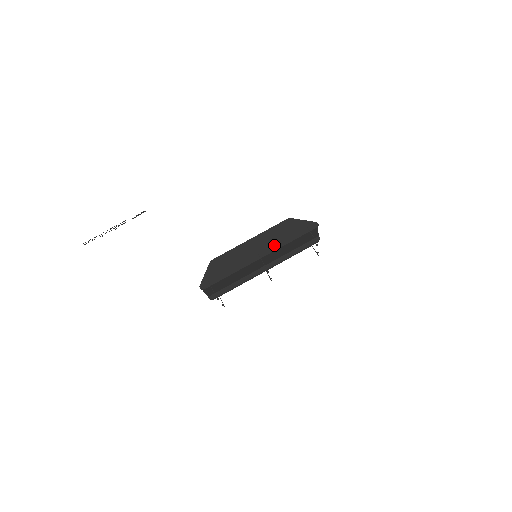
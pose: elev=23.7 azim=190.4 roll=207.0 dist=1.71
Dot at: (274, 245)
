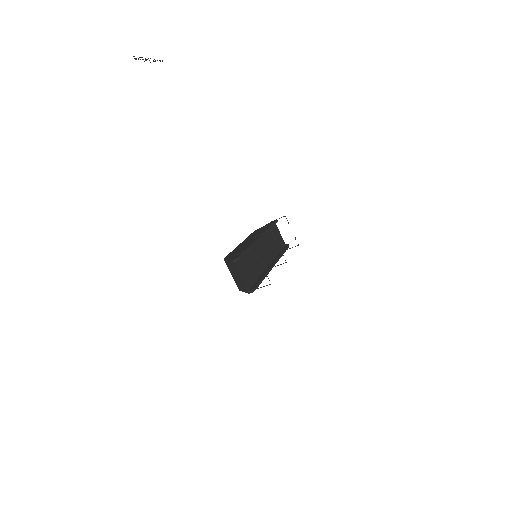
Dot at: (261, 232)
